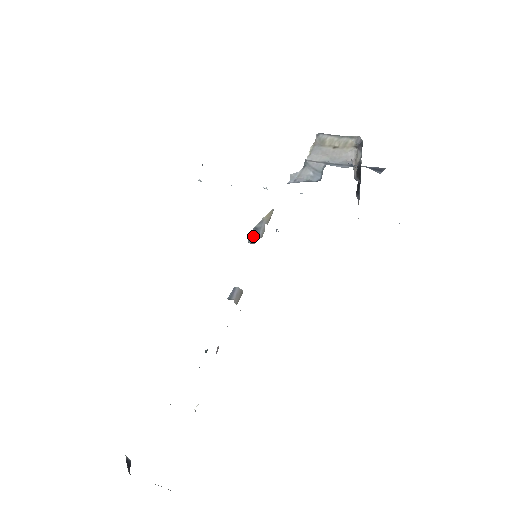
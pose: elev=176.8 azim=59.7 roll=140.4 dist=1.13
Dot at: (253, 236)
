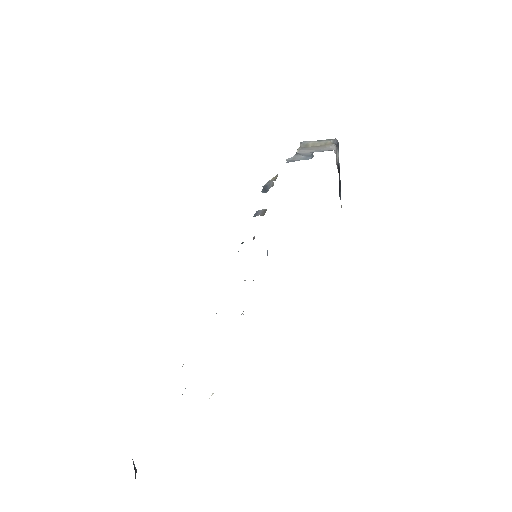
Dot at: (264, 189)
